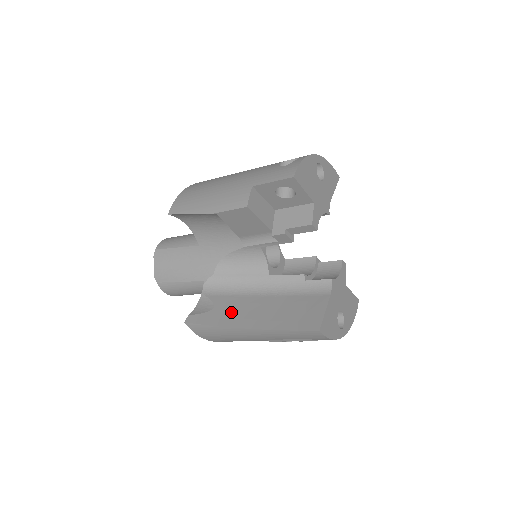
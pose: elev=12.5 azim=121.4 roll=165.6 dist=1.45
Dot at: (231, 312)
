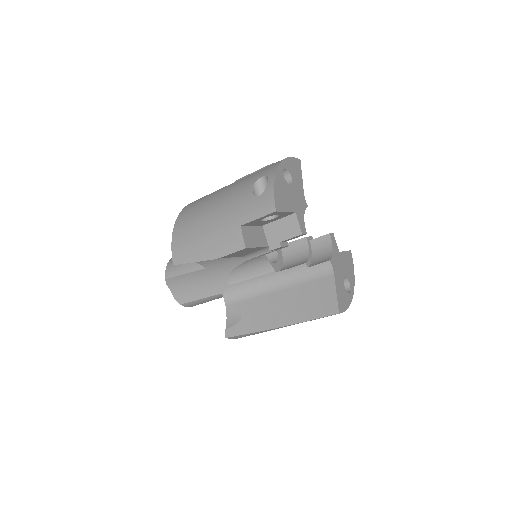
Dot at: (259, 315)
